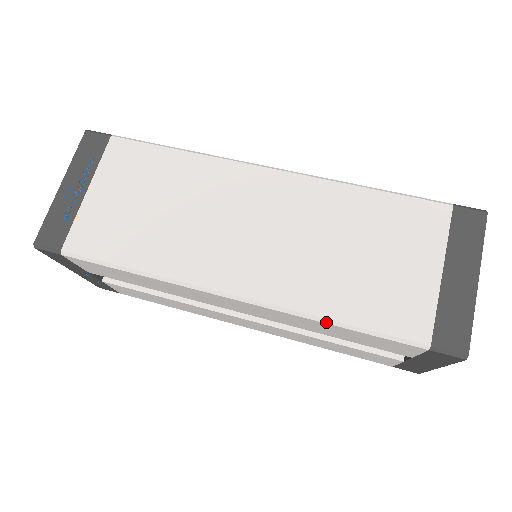
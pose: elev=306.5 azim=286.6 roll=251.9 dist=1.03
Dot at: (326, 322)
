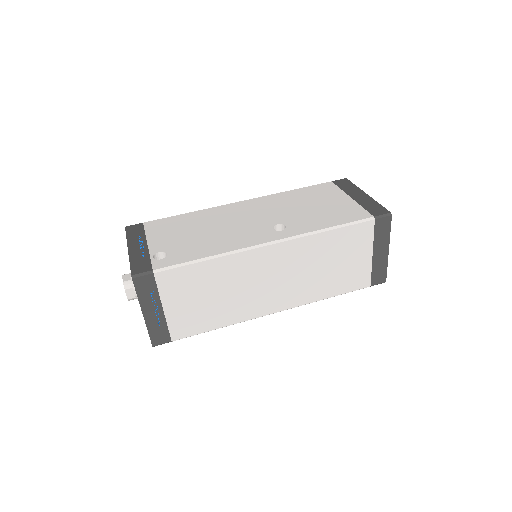
Dot at: occluded
